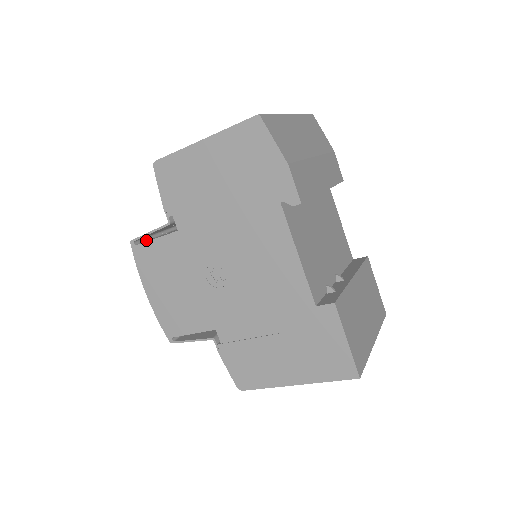
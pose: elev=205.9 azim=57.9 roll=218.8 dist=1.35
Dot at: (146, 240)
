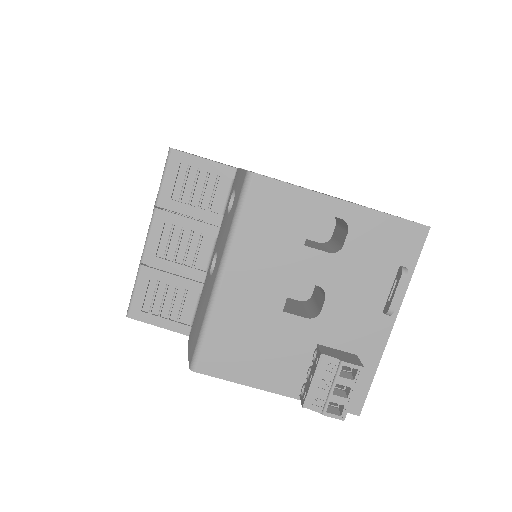
Dot at: occluded
